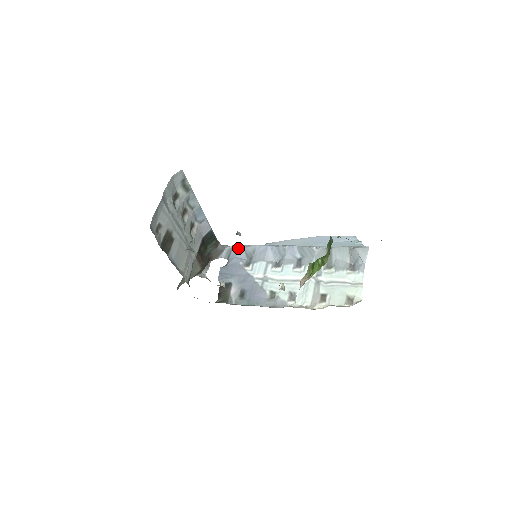
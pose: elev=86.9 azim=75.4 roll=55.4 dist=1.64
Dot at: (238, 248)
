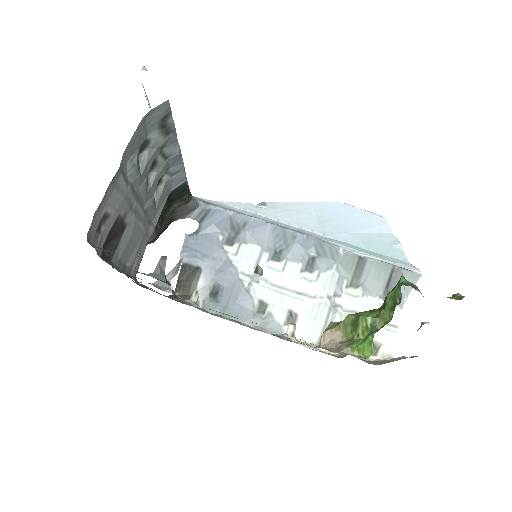
Dot at: (220, 211)
